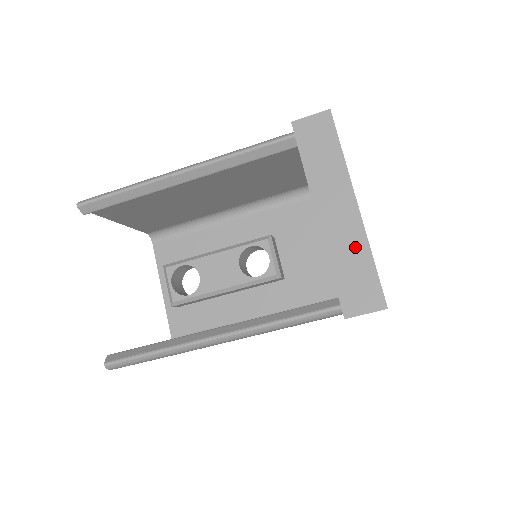
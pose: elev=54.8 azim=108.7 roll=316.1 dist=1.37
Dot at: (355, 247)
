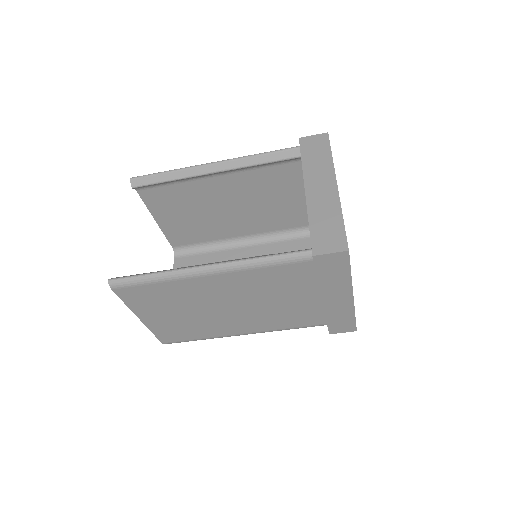
Dot at: (330, 210)
